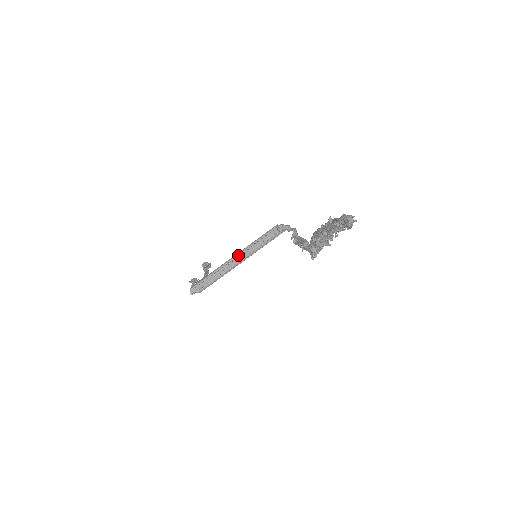
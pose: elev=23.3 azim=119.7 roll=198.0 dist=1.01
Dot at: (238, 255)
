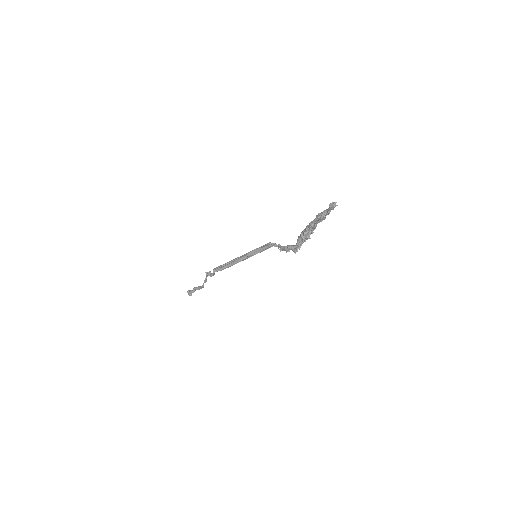
Dot at: (244, 255)
